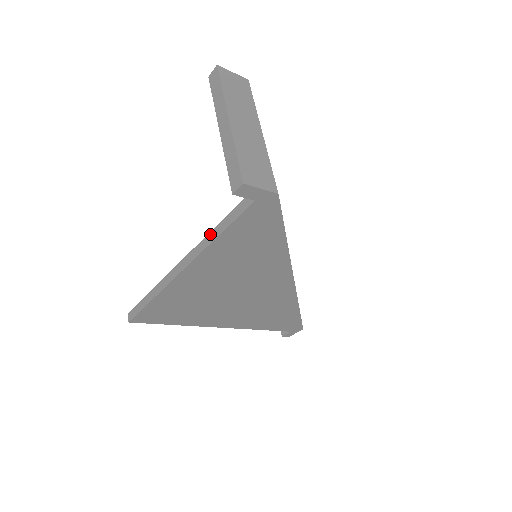
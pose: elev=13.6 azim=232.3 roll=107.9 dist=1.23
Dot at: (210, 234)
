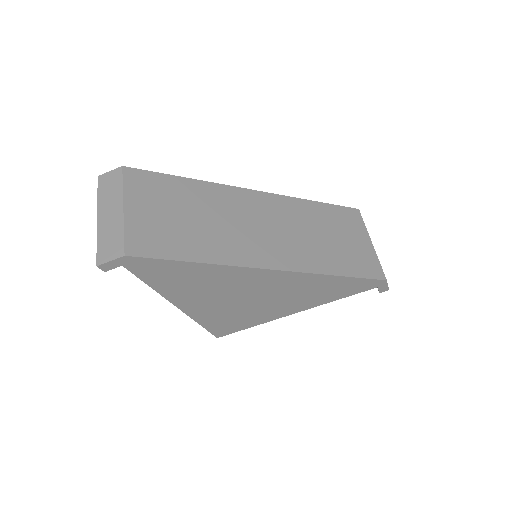
Dot at: occluded
